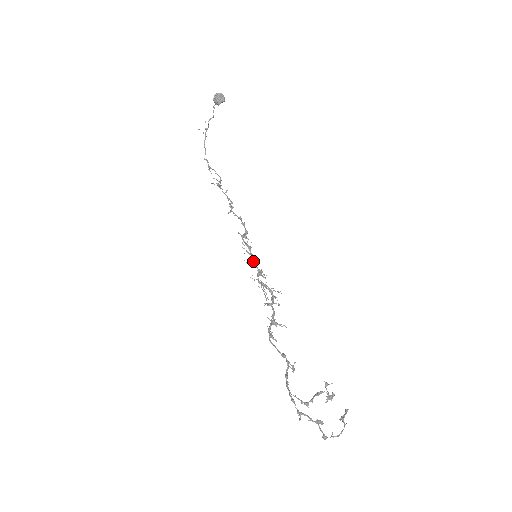
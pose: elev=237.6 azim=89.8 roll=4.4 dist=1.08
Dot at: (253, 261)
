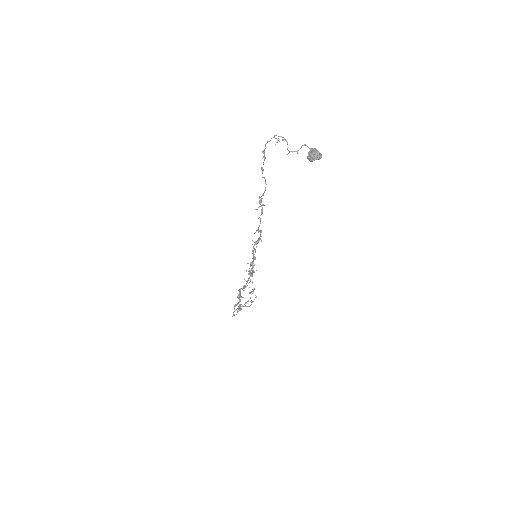
Dot at: (252, 264)
